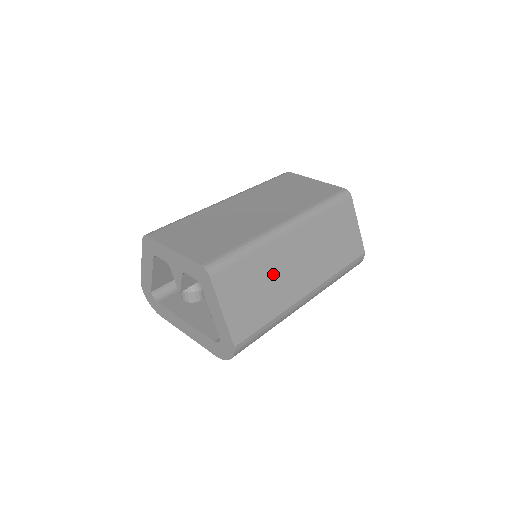
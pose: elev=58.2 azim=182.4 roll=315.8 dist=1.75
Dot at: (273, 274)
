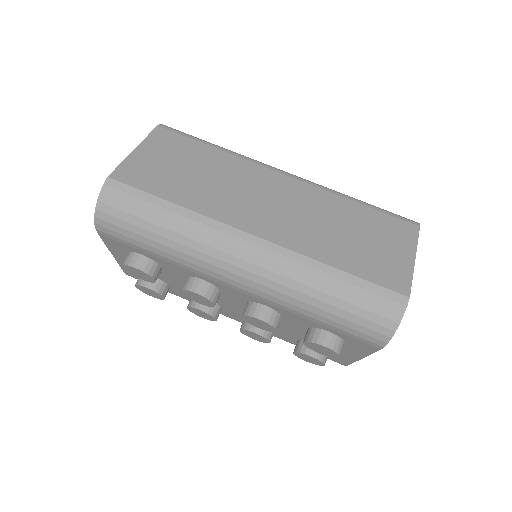
Dot at: (224, 179)
